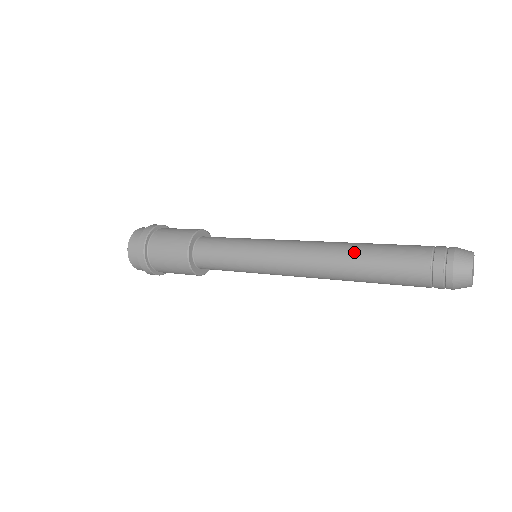
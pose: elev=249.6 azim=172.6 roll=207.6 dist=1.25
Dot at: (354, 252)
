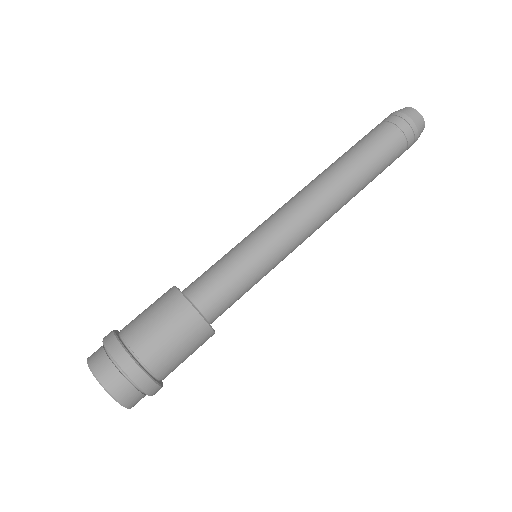
Dot at: (337, 164)
